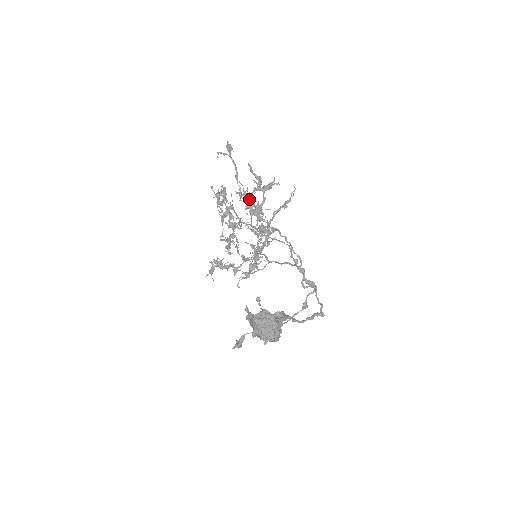
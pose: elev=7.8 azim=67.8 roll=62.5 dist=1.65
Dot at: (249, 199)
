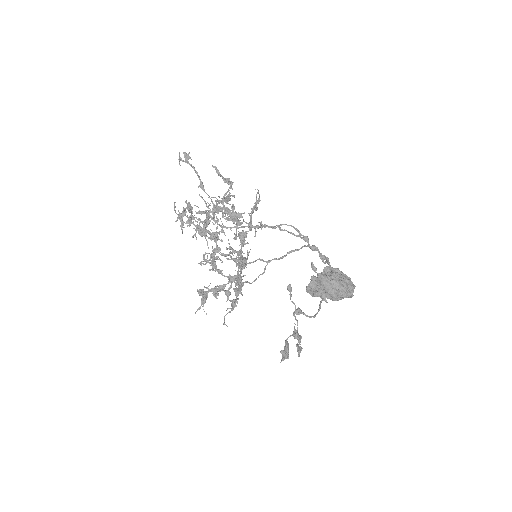
Dot at: (223, 204)
